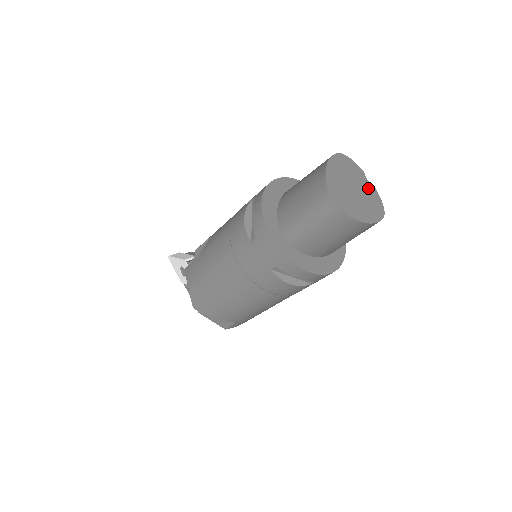
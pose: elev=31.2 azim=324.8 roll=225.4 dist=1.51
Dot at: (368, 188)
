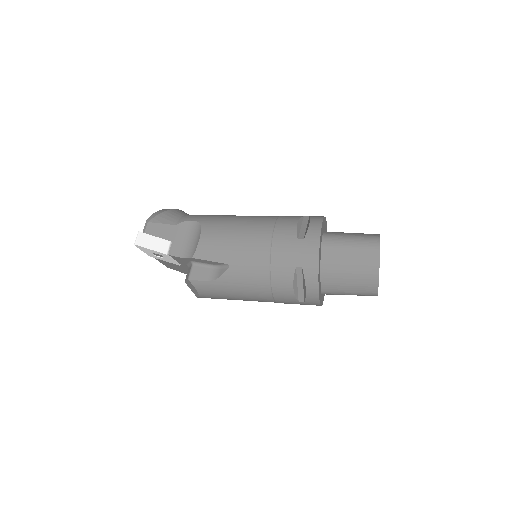
Dot at: occluded
